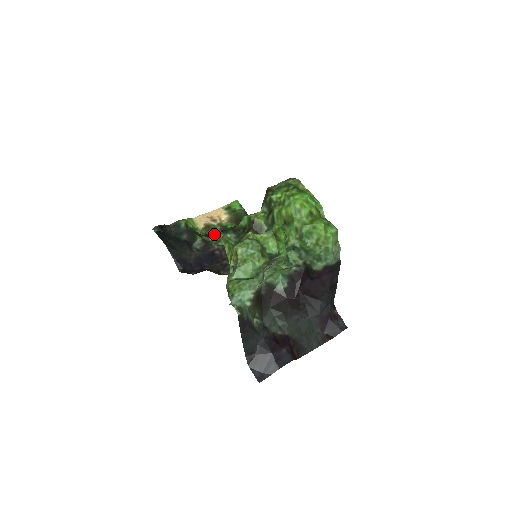
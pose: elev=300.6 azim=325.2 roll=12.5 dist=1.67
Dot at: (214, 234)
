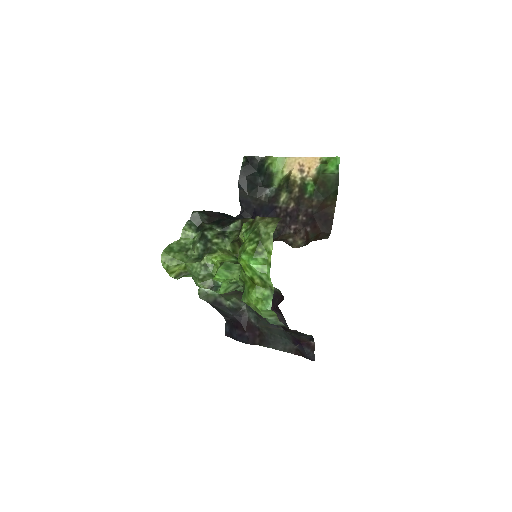
Dot at: (200, 232)
